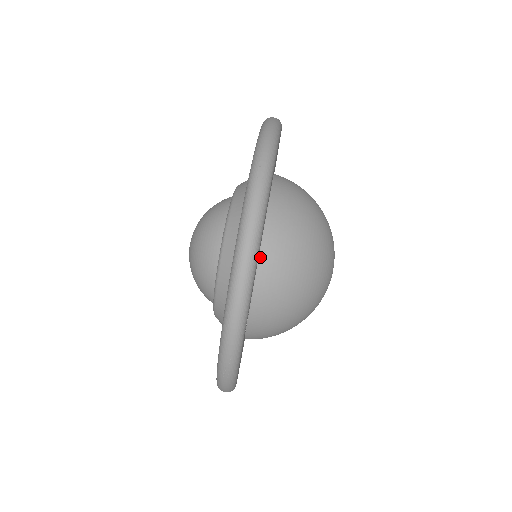
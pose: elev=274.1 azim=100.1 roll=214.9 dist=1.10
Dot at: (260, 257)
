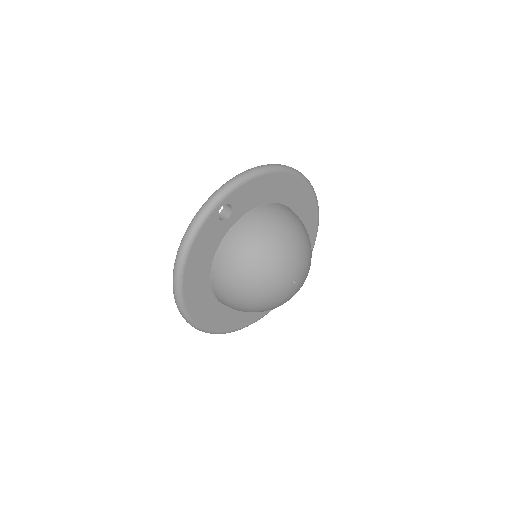
Dot at: (259, 207)
